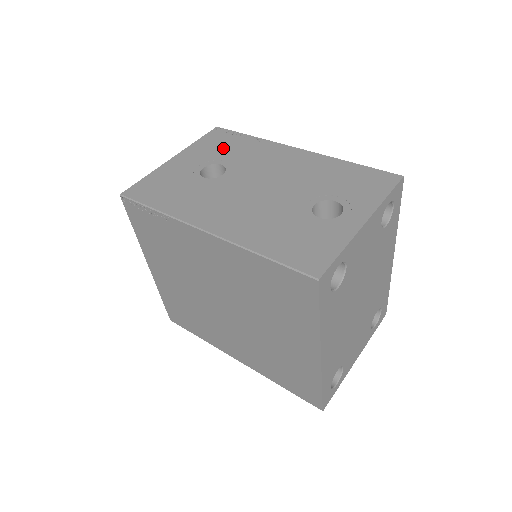
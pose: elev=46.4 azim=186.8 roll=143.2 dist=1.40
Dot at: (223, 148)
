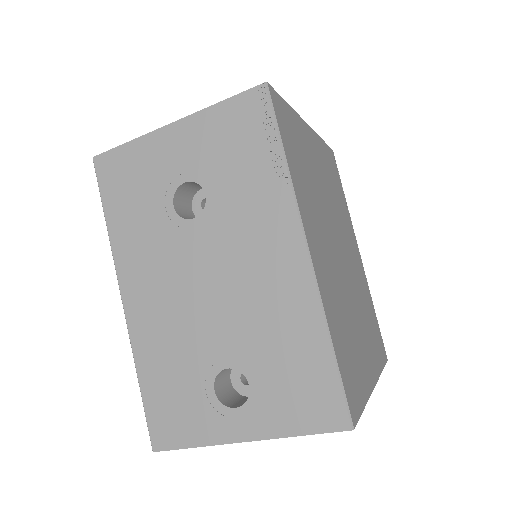
Dot at: (231, 156)
